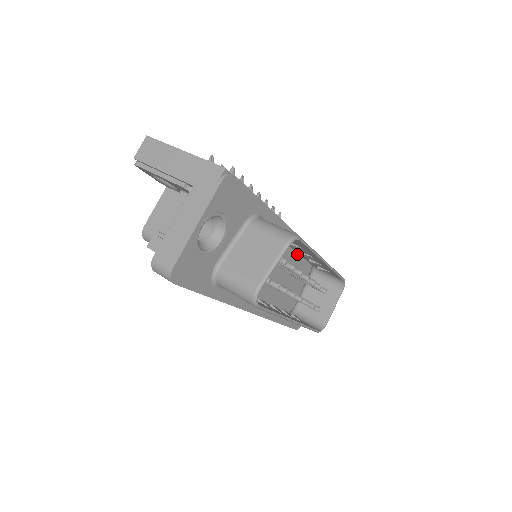
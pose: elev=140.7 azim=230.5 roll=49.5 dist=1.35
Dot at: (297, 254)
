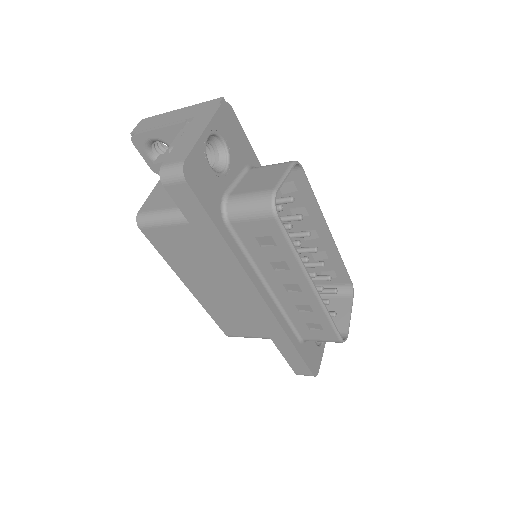
Dot at: occluded
